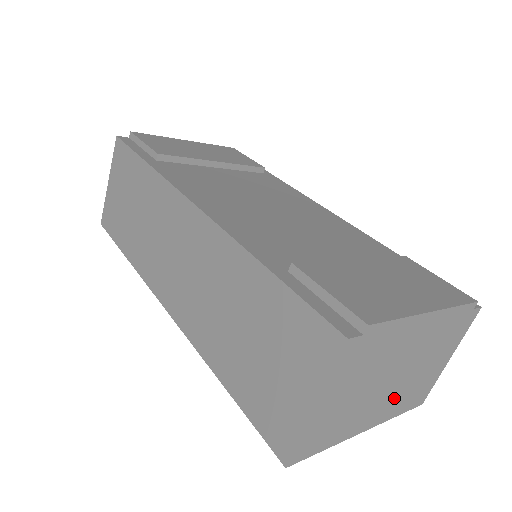
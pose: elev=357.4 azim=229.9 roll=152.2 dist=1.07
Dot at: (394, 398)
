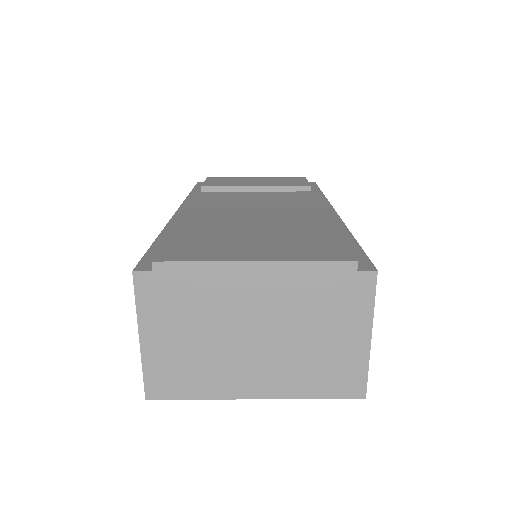
Dot at: (281, 367)
